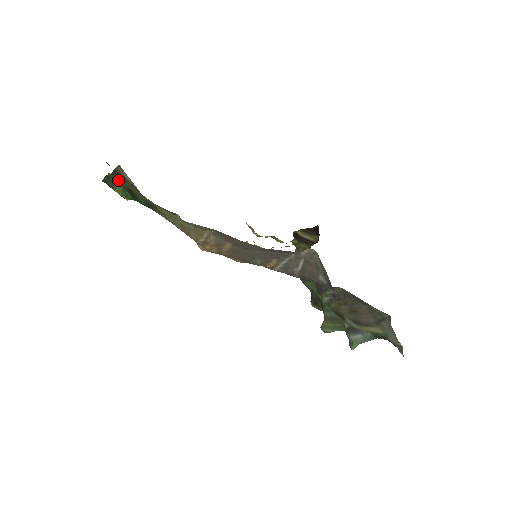
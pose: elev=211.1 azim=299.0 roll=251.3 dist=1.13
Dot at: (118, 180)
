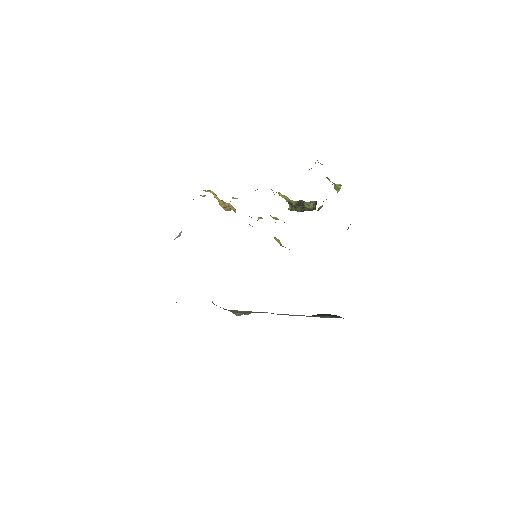
Dot at: occluded
